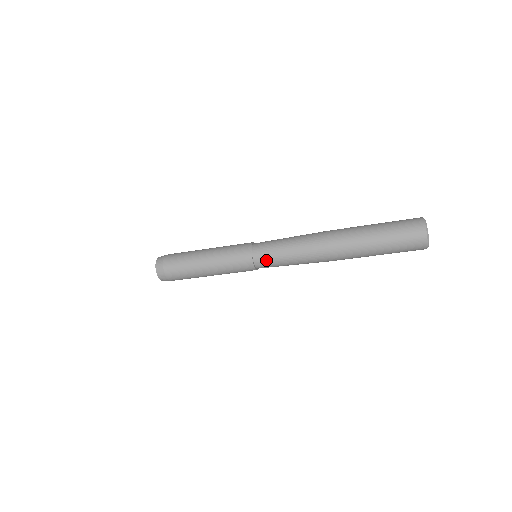
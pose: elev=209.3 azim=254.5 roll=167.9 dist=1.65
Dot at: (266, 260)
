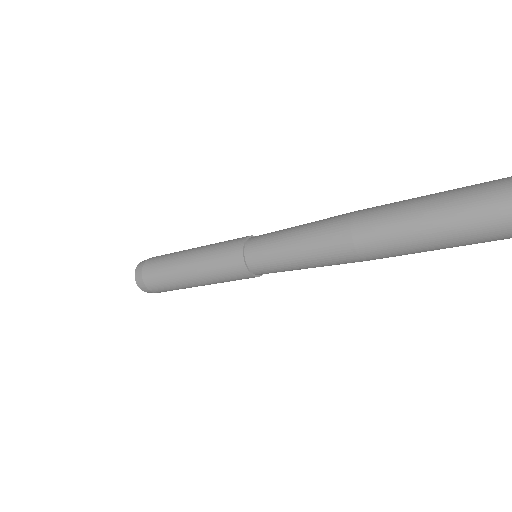
Dot at: (261, 249)
